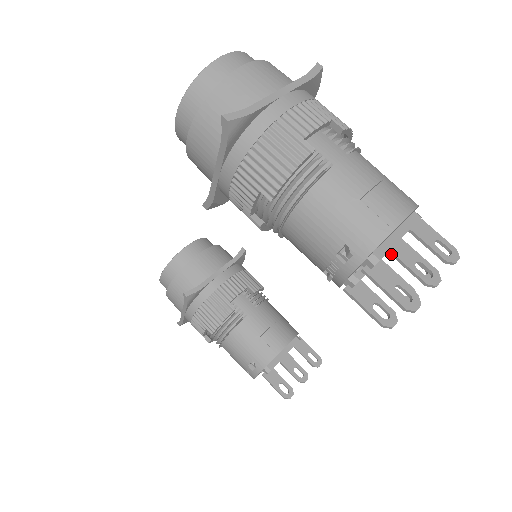
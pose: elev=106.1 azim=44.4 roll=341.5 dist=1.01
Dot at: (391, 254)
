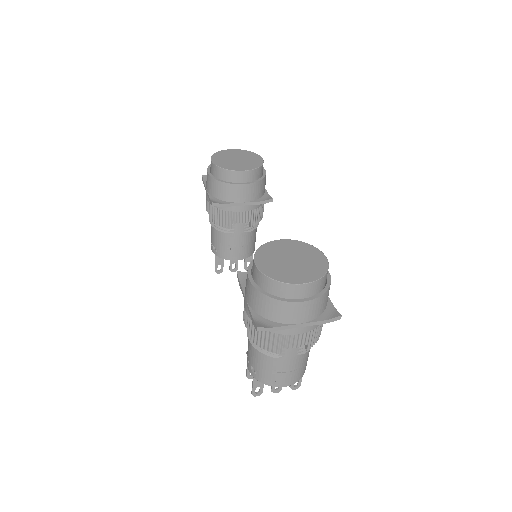
Dot at: occluded
